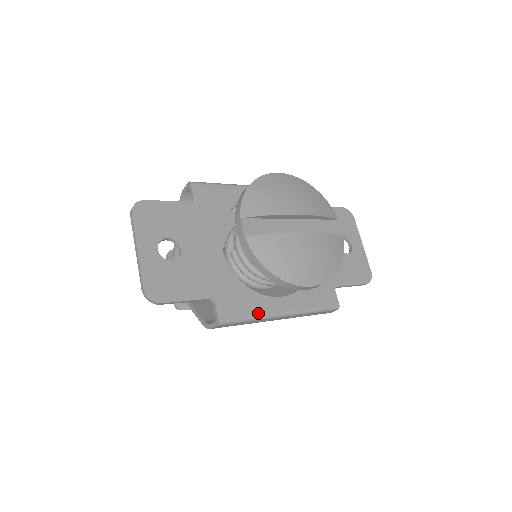
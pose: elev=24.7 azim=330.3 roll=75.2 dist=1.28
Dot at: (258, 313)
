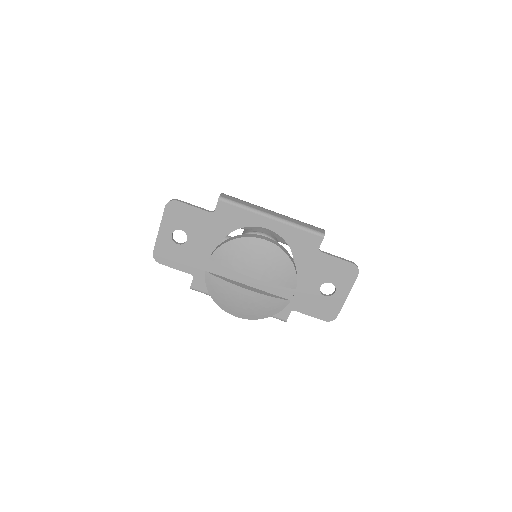
Dot at: occluded
